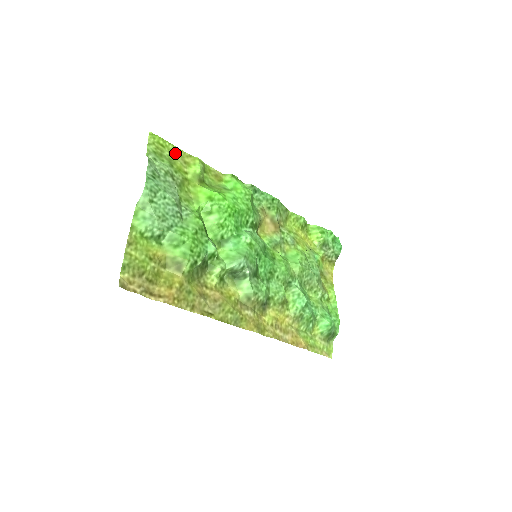
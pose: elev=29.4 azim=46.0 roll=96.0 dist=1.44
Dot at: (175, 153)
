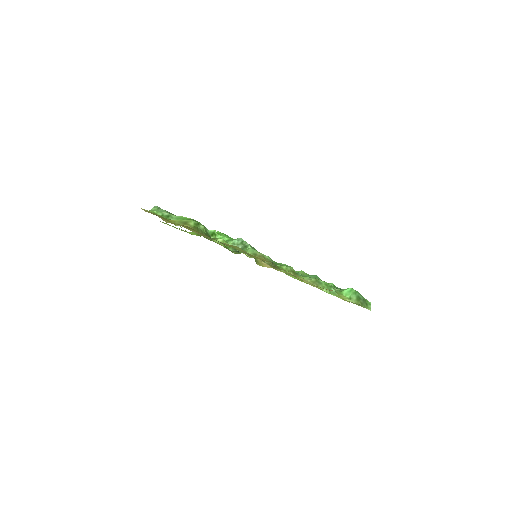
Dot at: occluded
